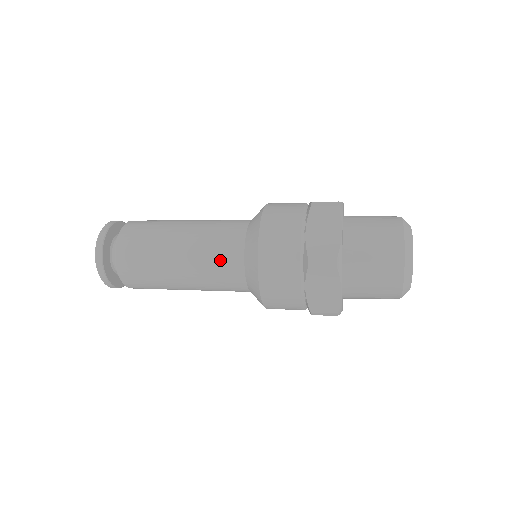
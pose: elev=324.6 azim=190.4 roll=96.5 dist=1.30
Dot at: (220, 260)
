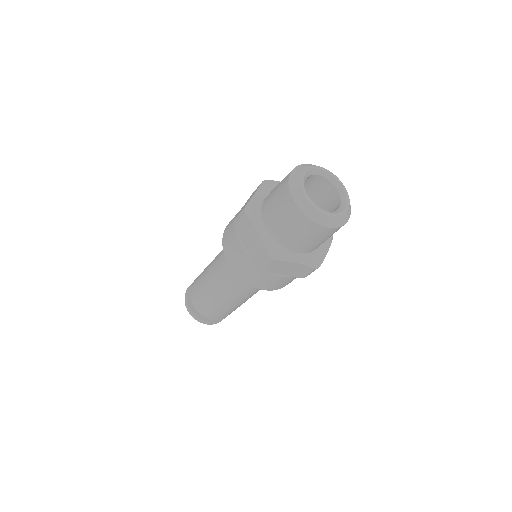
Dot at: (221, 261)
